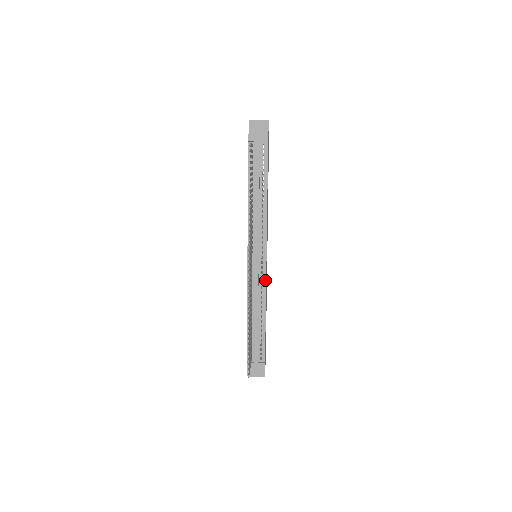
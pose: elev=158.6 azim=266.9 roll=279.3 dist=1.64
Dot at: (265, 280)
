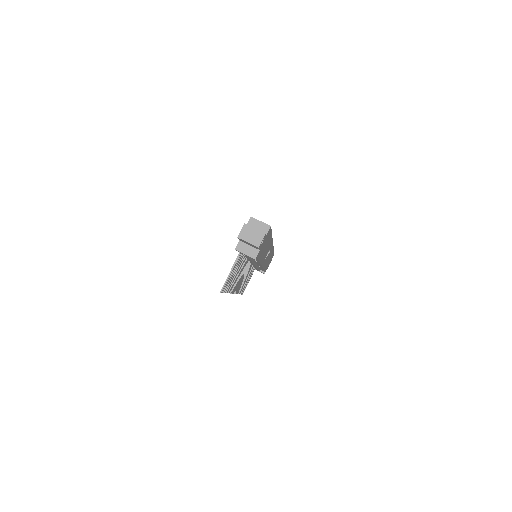
Dot at: (262, 267)
